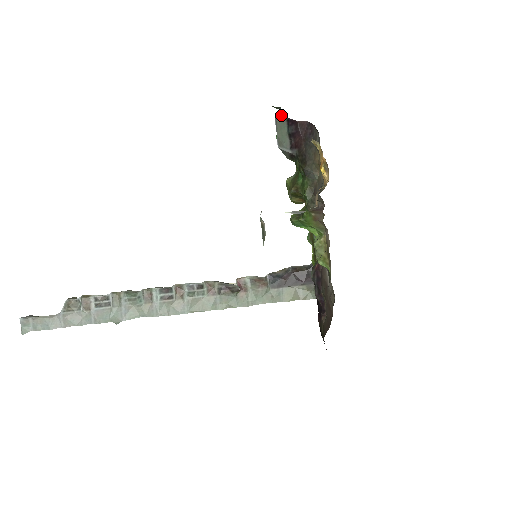
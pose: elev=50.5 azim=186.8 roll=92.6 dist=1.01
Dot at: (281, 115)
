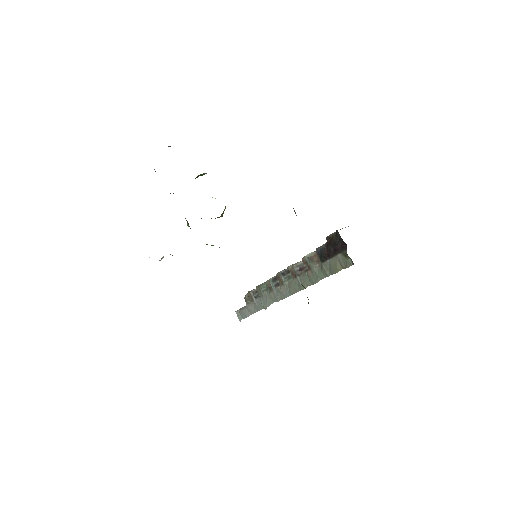
Dot at: occluded
